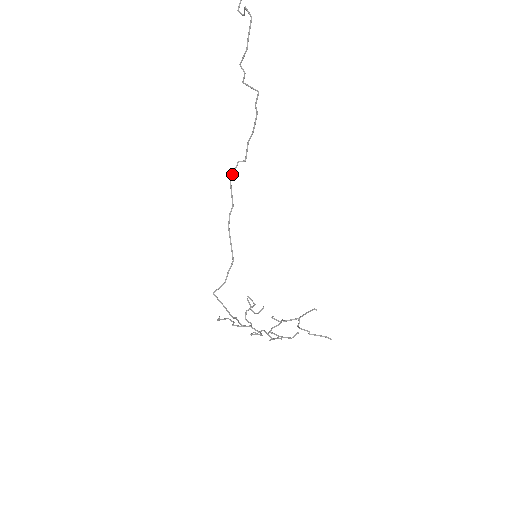
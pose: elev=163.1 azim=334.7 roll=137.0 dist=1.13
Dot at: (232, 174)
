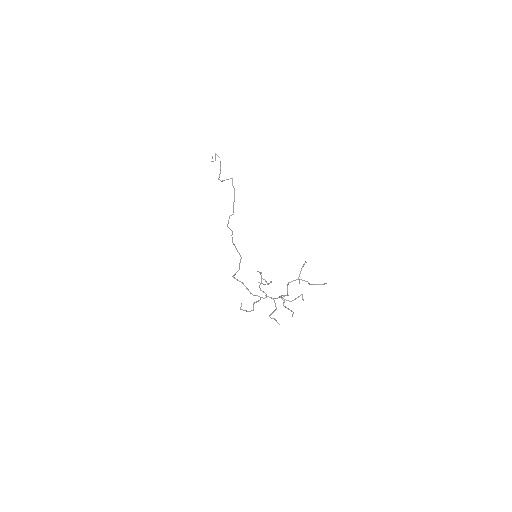
Dot at: (228, 222)
